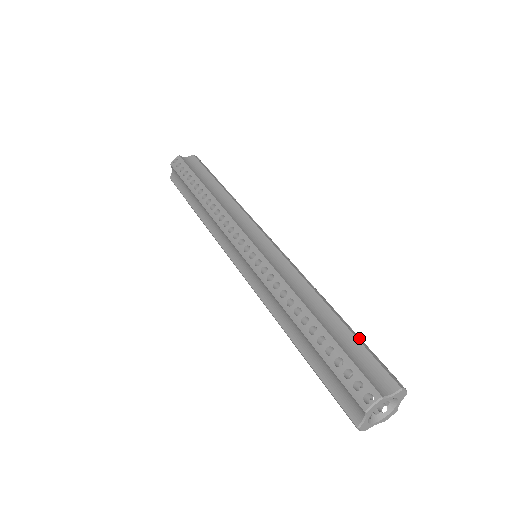
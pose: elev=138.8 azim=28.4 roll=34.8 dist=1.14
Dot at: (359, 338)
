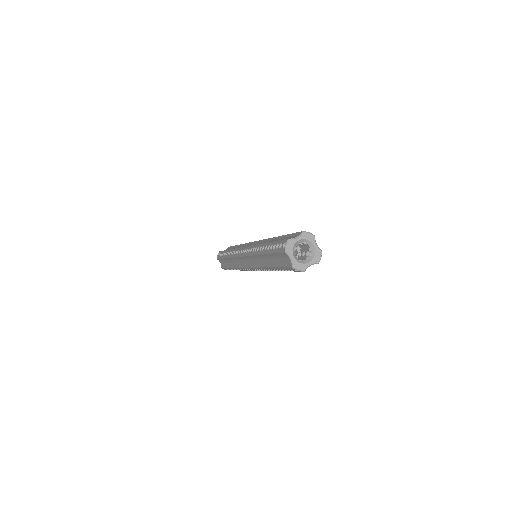
Dot at: occluded
